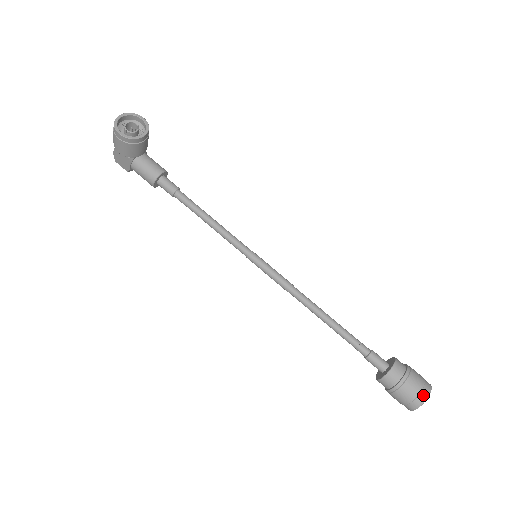
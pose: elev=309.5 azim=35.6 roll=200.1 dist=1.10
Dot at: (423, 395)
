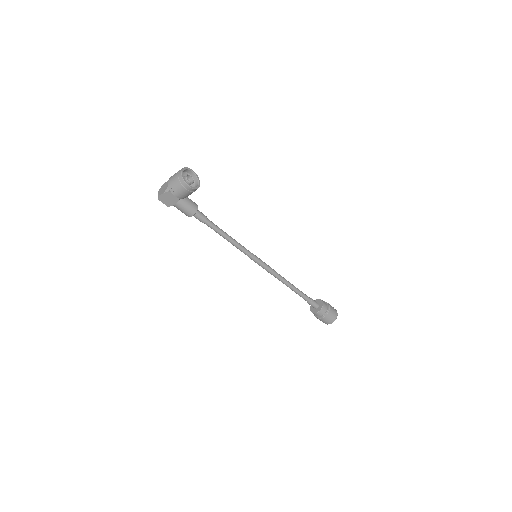
Dot at: (336, 315)
